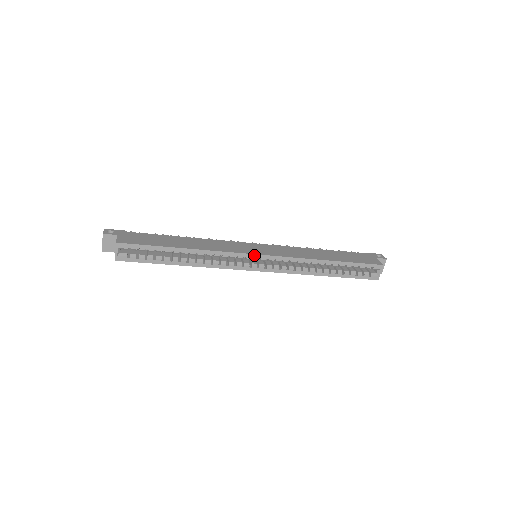
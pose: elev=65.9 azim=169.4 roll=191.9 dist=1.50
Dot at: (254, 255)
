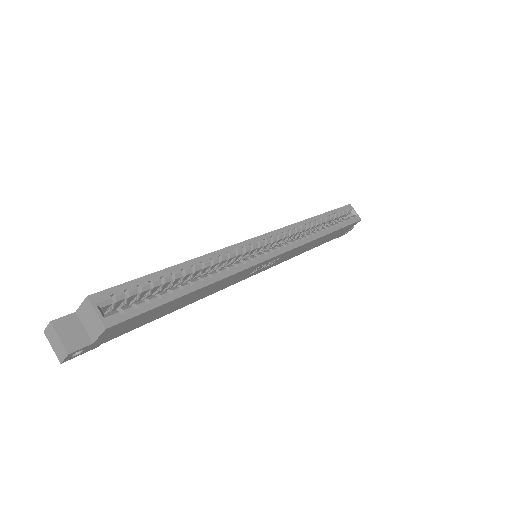
Dot at: (256, 238)
